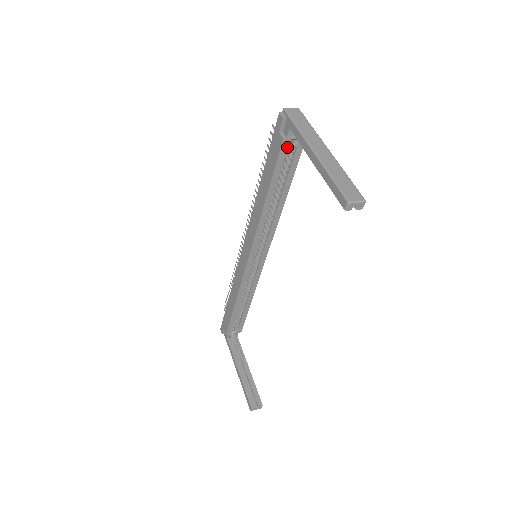
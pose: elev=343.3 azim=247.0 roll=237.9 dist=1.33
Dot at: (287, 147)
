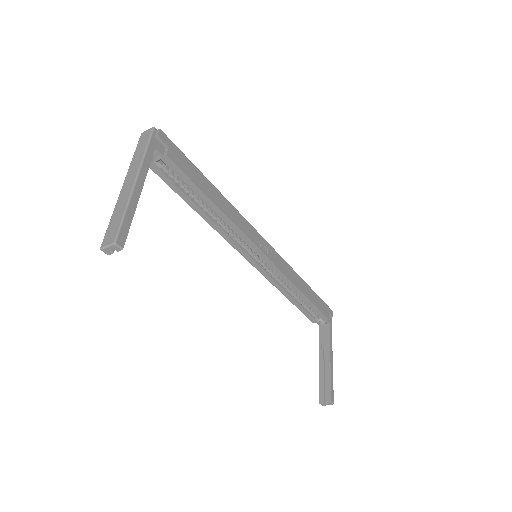
Dot at: (163, 168)
